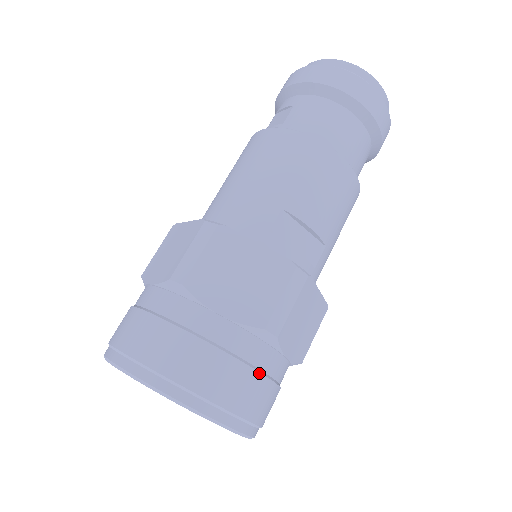
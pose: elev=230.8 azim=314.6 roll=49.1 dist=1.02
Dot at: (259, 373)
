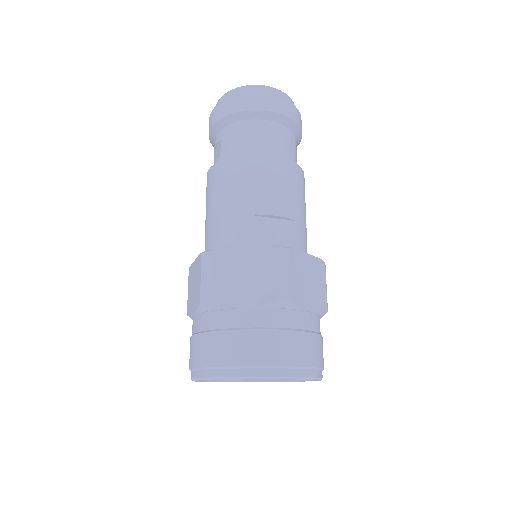
Dot at: (292, 331)
